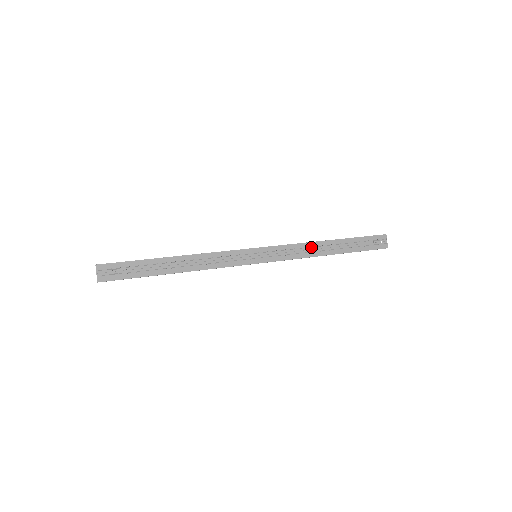
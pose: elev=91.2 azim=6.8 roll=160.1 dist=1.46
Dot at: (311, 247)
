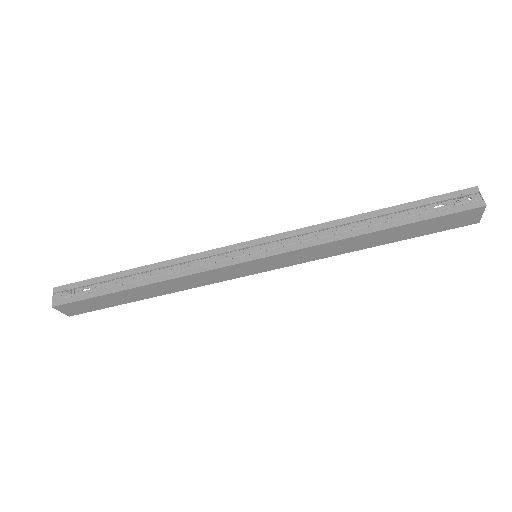
Dot at: (336, 227)
